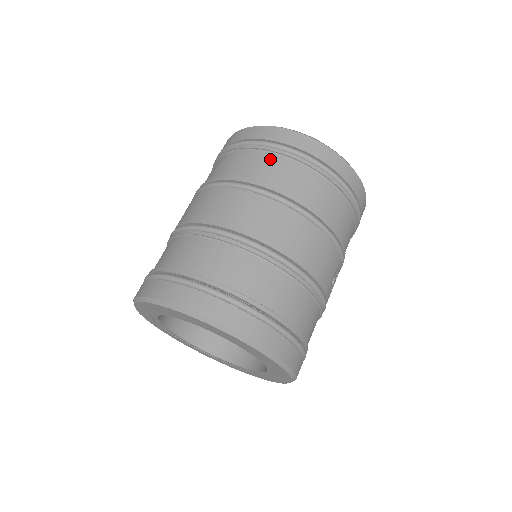
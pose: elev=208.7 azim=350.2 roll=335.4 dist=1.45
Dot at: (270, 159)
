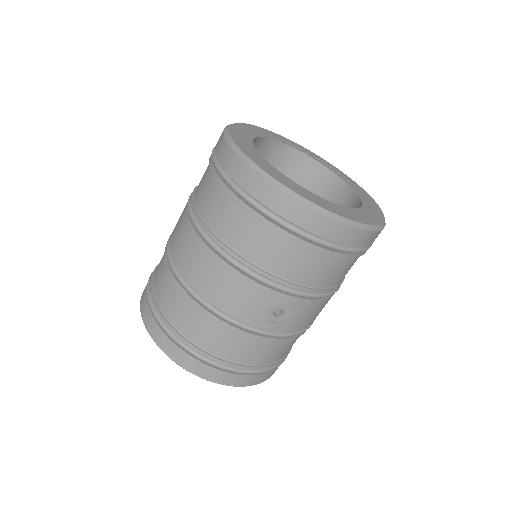
Dot at: (208, 178)
